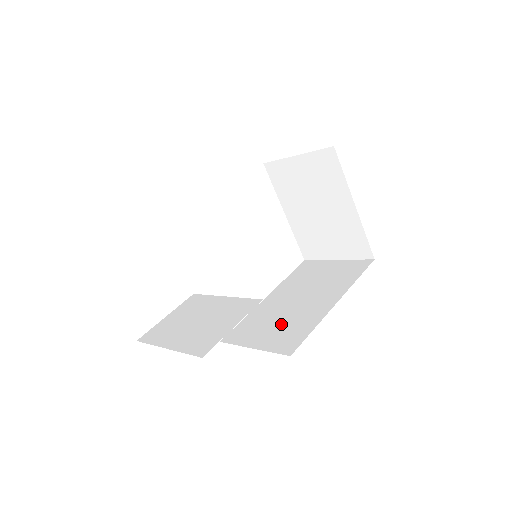
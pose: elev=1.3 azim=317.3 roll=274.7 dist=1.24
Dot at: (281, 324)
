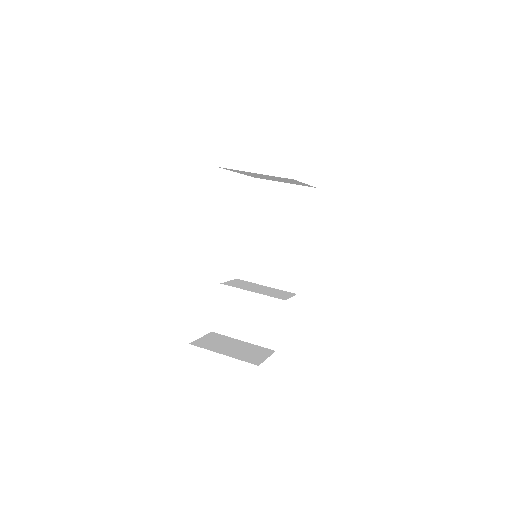
Dot at: (275, 263)
